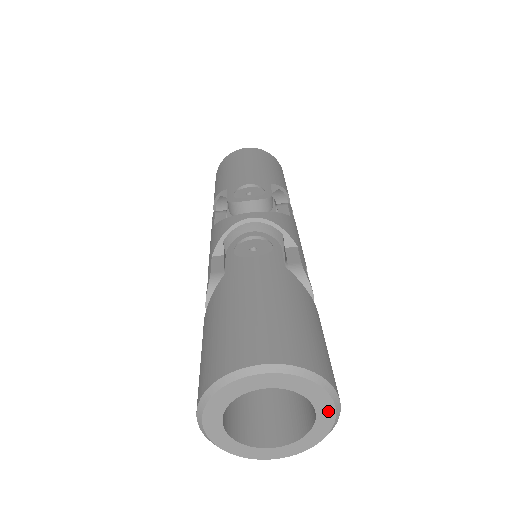
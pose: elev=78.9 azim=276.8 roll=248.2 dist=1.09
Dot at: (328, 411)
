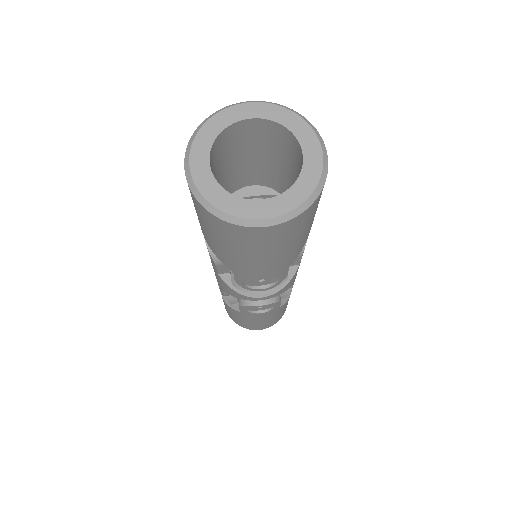
Dot at: (314, 149)
